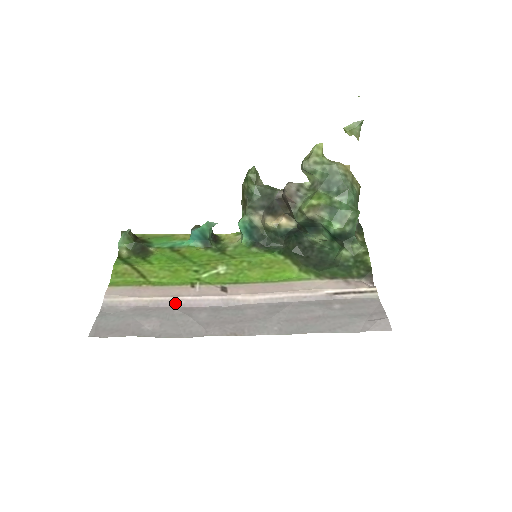
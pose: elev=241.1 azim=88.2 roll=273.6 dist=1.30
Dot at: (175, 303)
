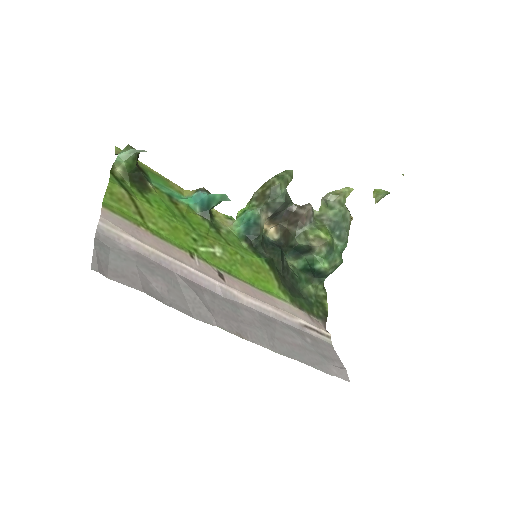
Dot at: (178, 269)
